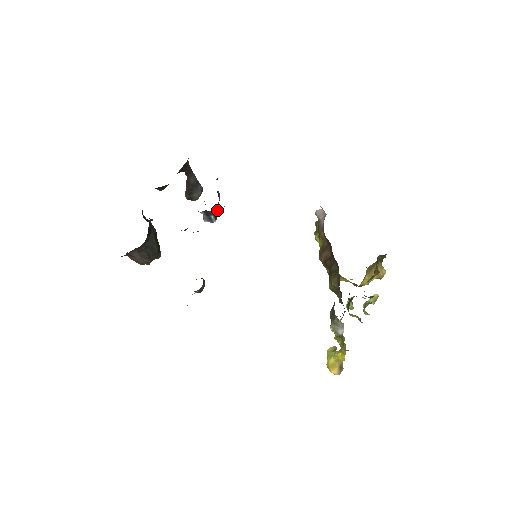
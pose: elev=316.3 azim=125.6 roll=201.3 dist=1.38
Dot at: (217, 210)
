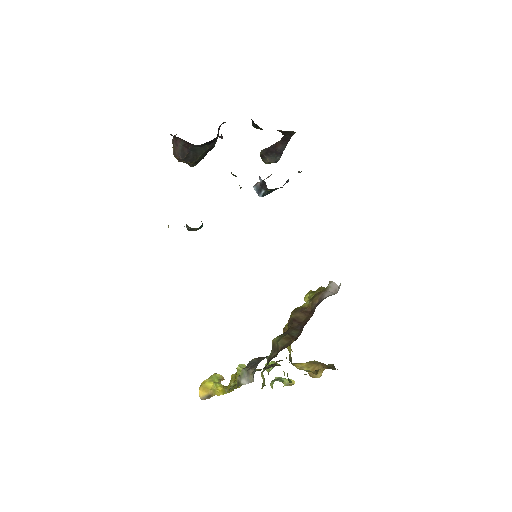
Dot at: (272, 191)
